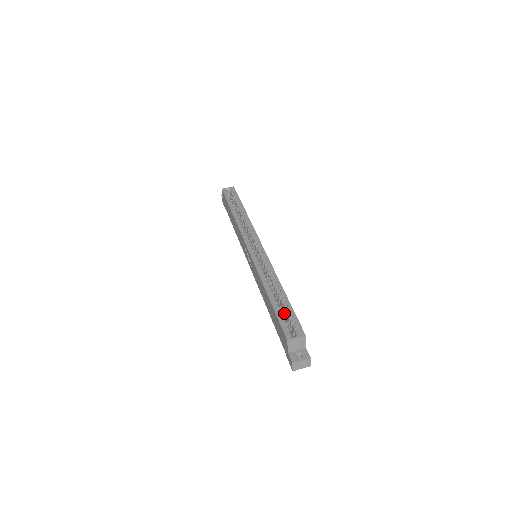
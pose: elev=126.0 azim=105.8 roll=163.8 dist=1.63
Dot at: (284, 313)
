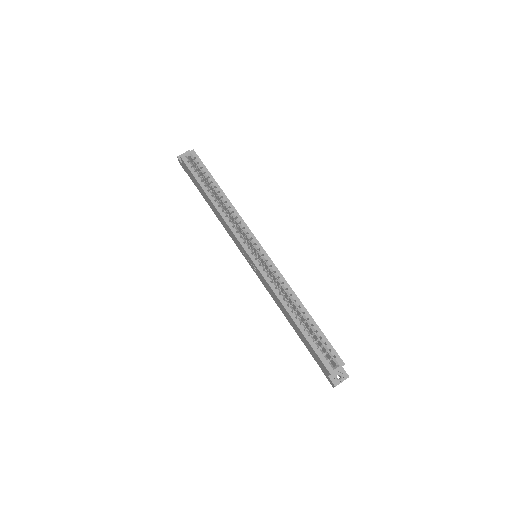
Dot at: (312, 333)
